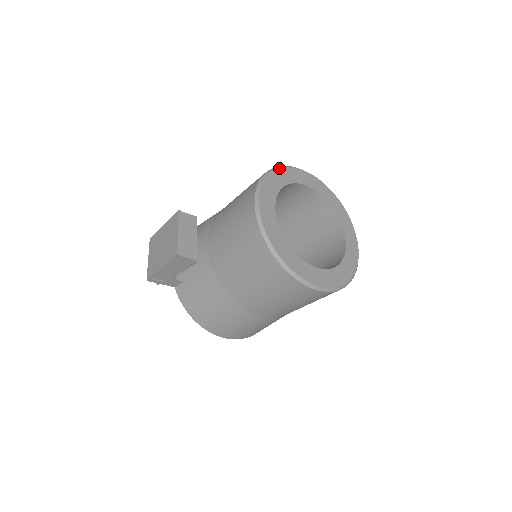
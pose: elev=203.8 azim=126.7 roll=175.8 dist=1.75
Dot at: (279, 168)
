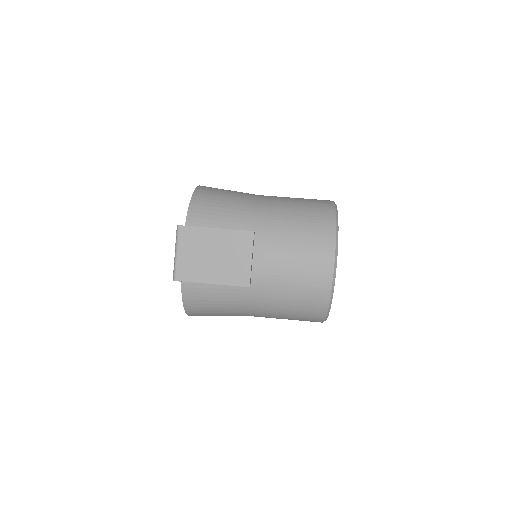
Dot at: occluded
